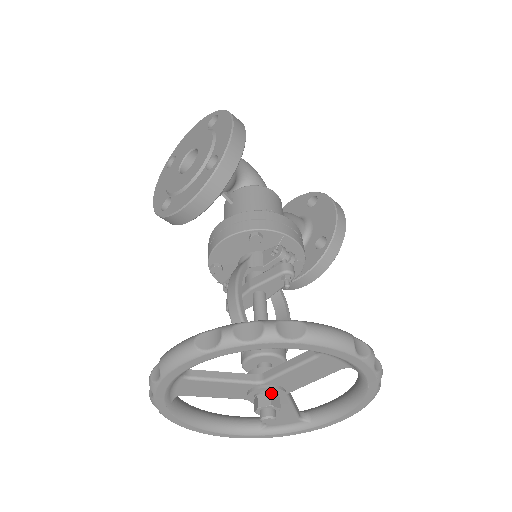
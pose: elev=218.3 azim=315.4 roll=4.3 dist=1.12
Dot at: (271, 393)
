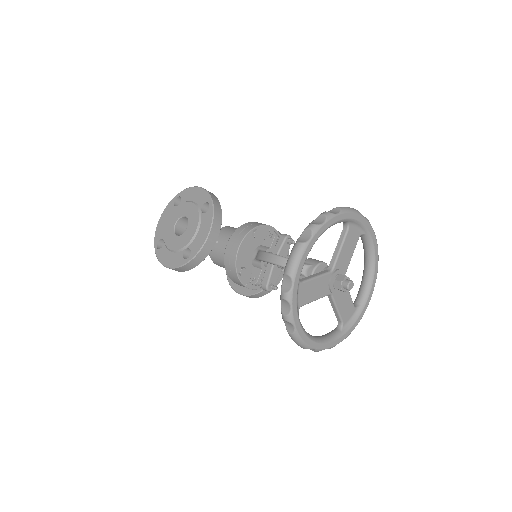
Dot at: (340, 274)
